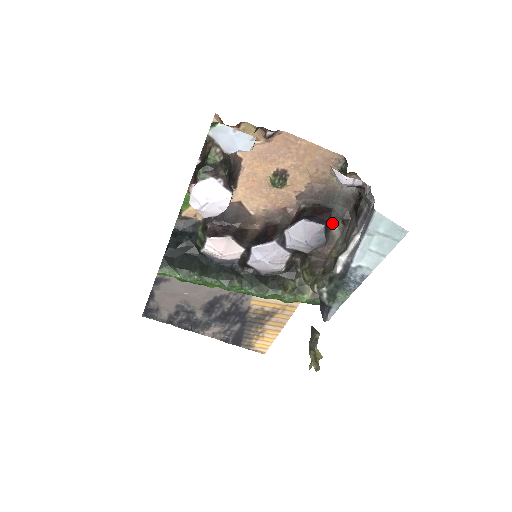
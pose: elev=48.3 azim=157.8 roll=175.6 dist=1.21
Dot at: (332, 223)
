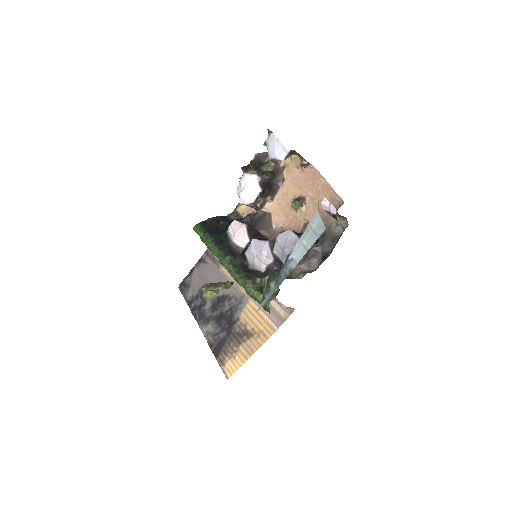
Dot at: (314, 252)
